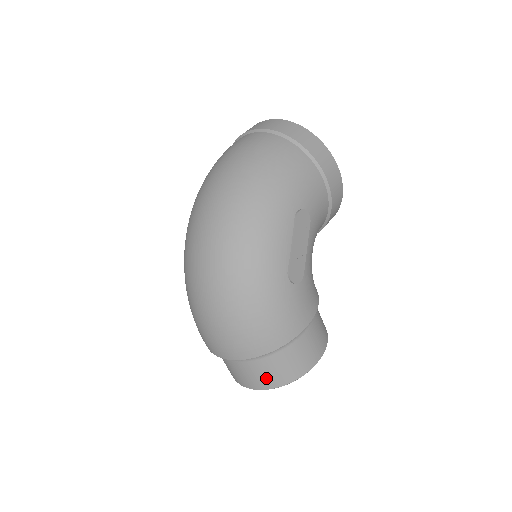
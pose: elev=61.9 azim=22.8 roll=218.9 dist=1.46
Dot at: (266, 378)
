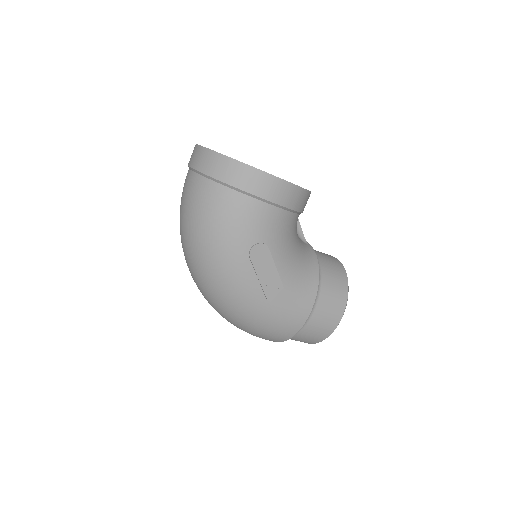
Dot at: (303, 341)
